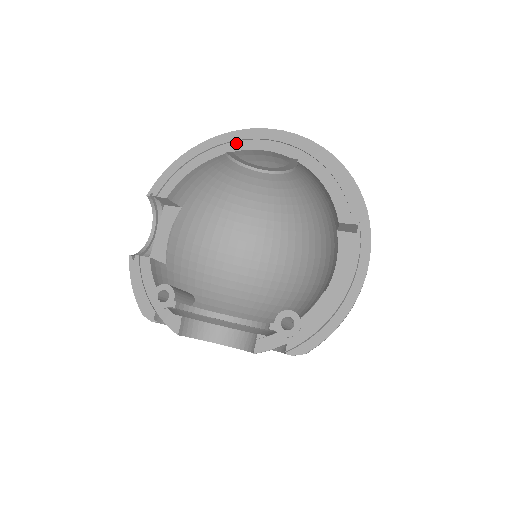
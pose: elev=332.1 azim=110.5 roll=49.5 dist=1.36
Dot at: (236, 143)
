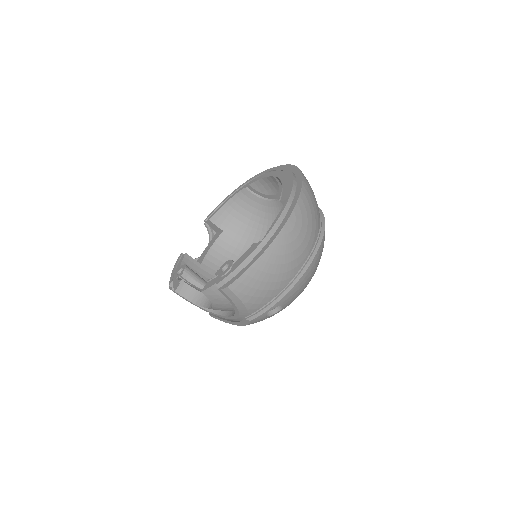
Dot at: (253, 180)
